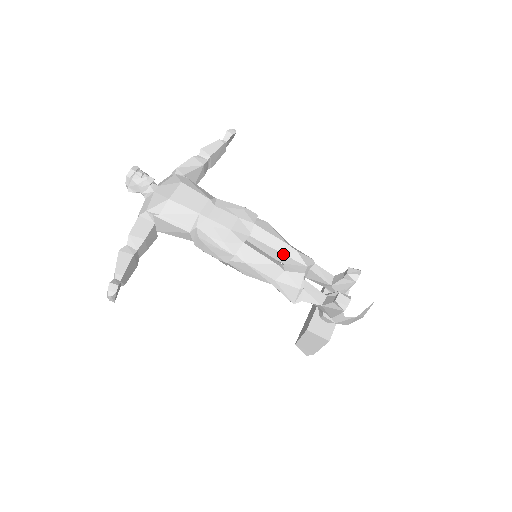
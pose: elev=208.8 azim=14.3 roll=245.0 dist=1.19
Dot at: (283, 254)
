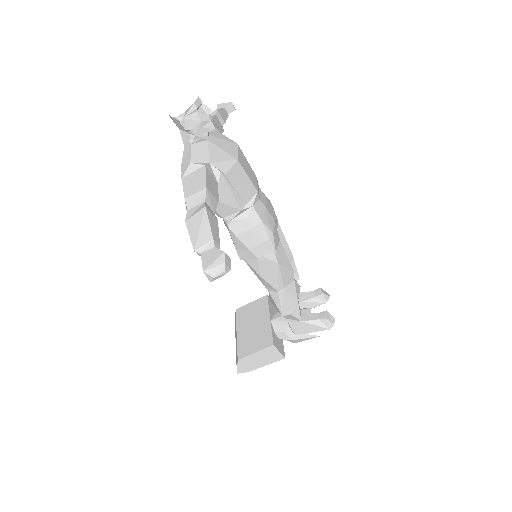
Dot at: occluded
